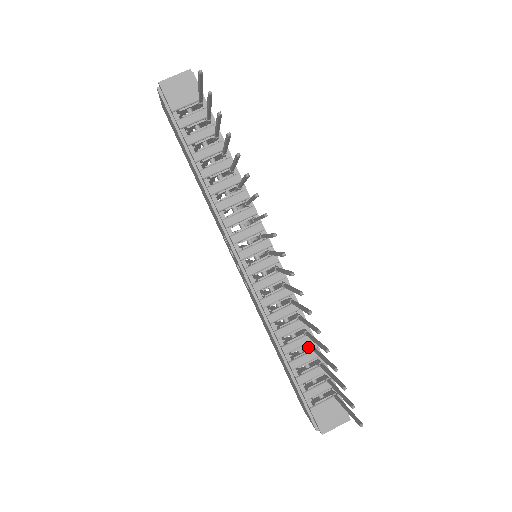
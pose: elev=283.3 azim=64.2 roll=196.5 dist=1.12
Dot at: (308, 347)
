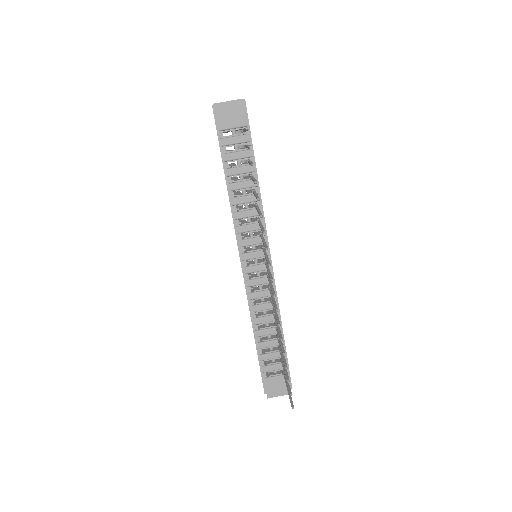
Dot at: (276, 335)
